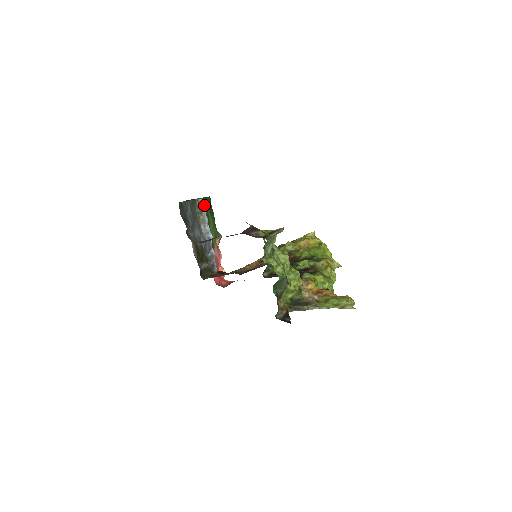
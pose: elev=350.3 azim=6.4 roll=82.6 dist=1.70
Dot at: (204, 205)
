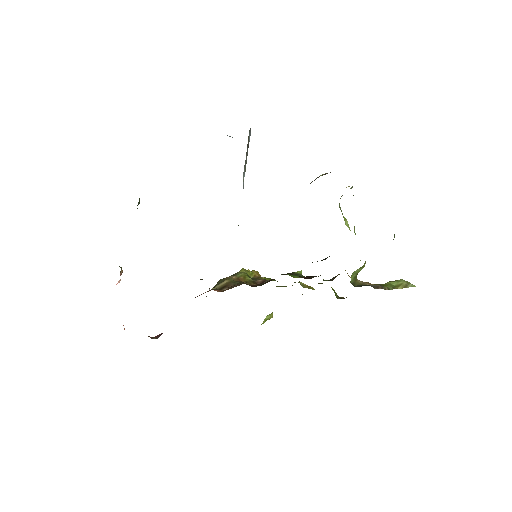
Dot at: occluded
